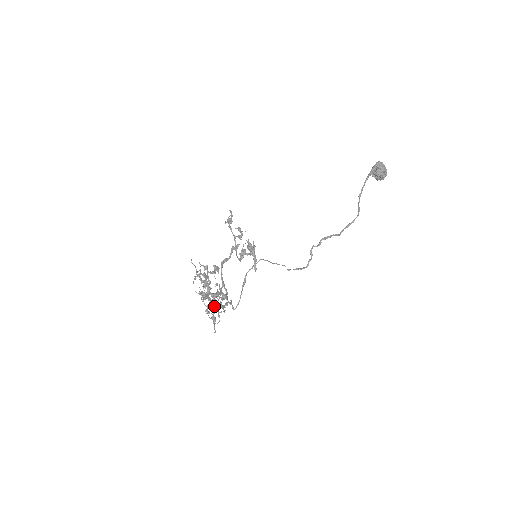
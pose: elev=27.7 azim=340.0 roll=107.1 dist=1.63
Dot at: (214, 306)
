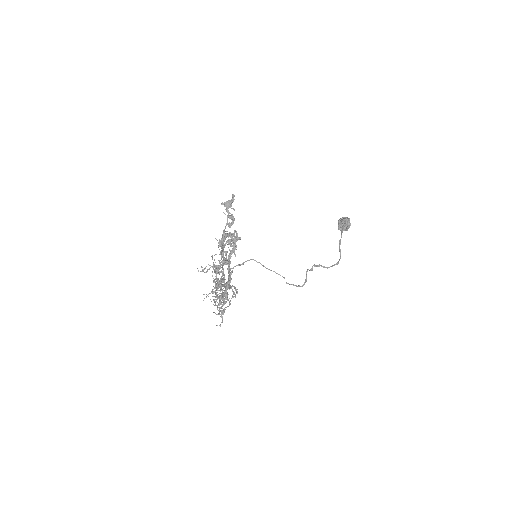
Dot at: (229, 298)
